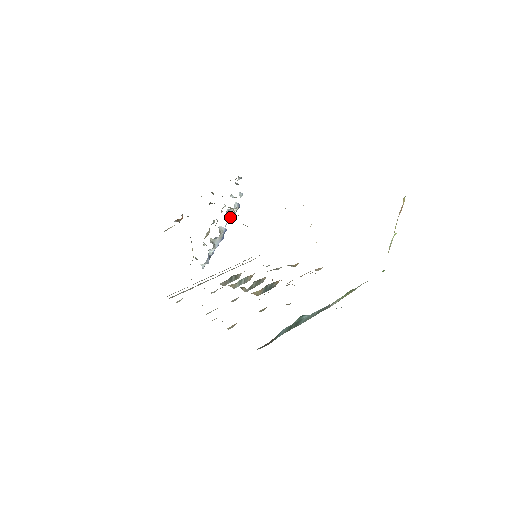
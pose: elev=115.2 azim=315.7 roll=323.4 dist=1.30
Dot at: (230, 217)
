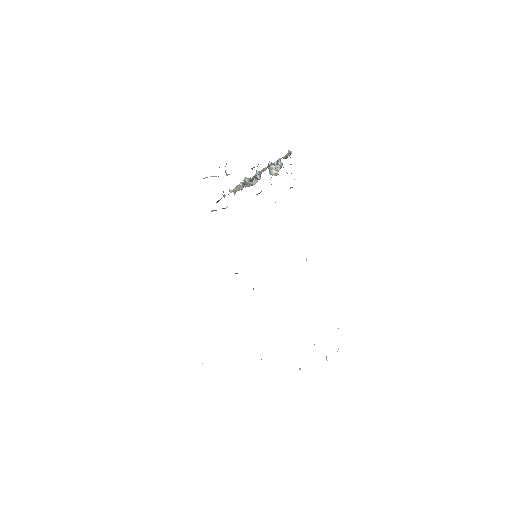
Dot at: (269, 170)
